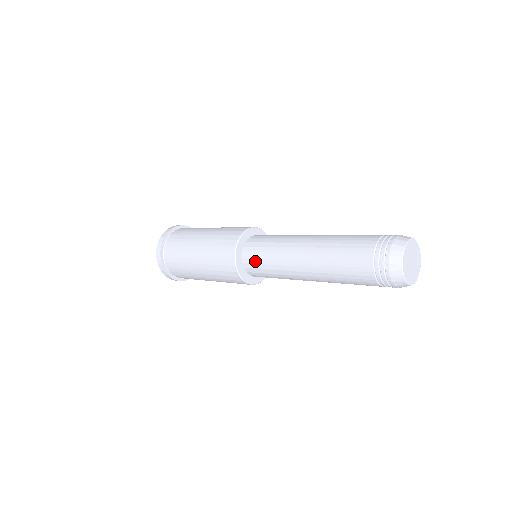
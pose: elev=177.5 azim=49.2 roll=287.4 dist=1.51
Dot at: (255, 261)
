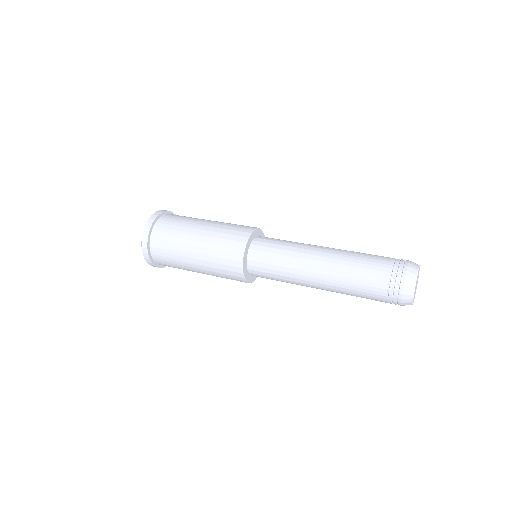
Dot at: (263, 265)
